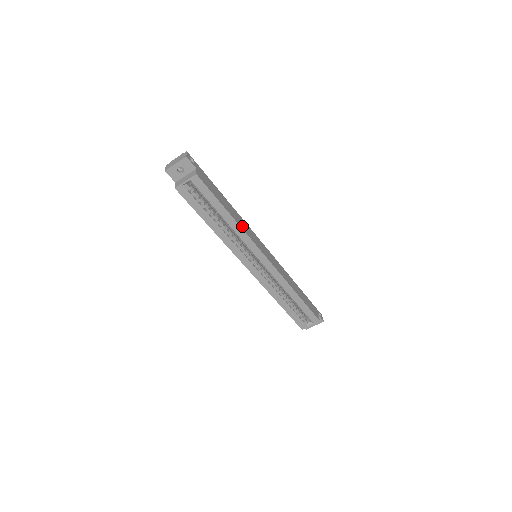
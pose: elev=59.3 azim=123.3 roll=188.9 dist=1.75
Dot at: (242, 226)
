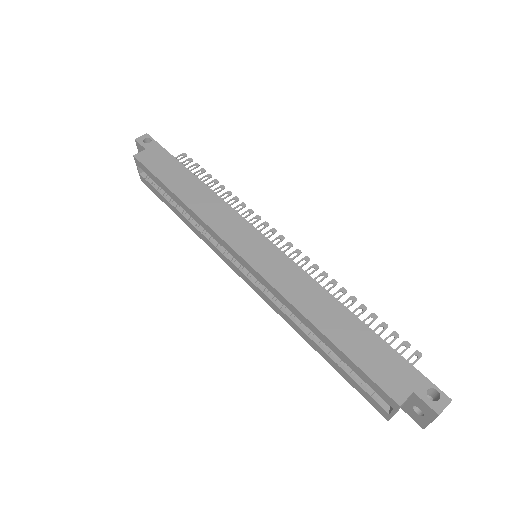
Dot at: (201, 209)
